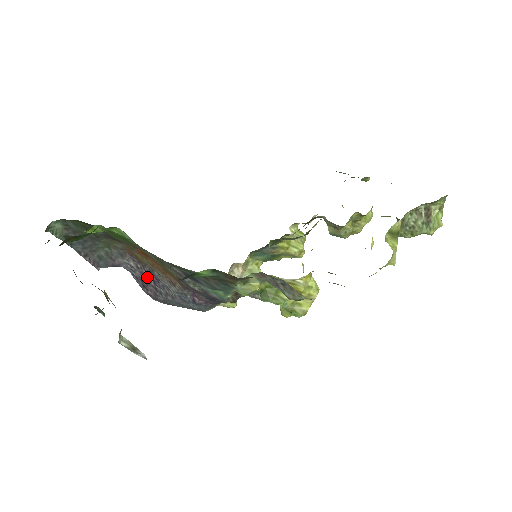
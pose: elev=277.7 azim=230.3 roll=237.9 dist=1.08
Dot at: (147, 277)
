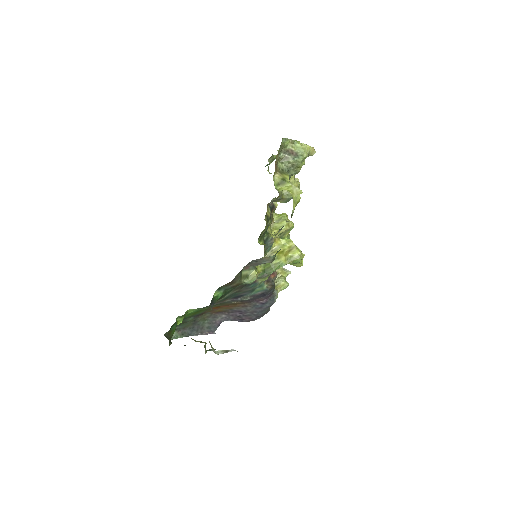
Dot at: (236, 315)
